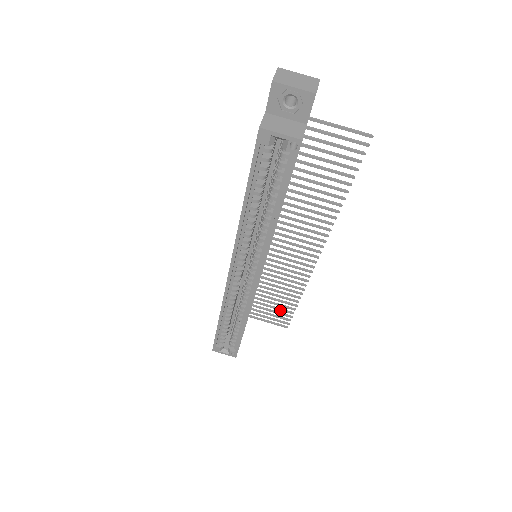
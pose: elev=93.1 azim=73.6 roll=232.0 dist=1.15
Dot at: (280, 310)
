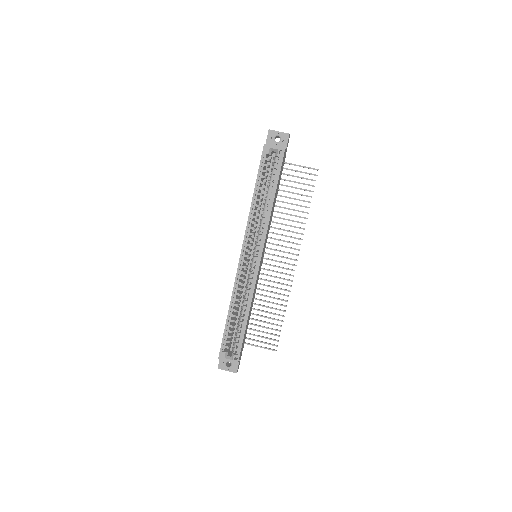
Dot at: occluded
